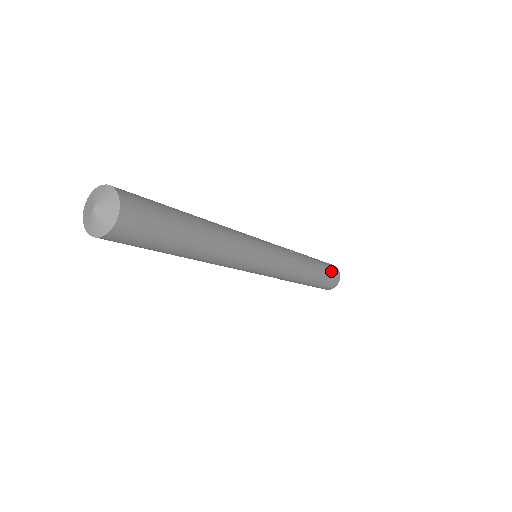
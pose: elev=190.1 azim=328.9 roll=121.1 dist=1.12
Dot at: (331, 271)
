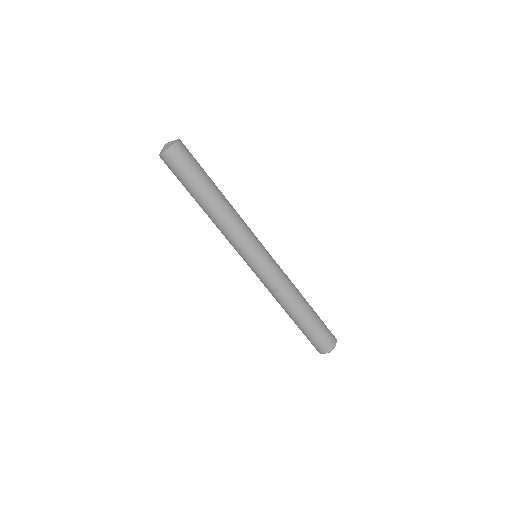
Dot at: occluded
